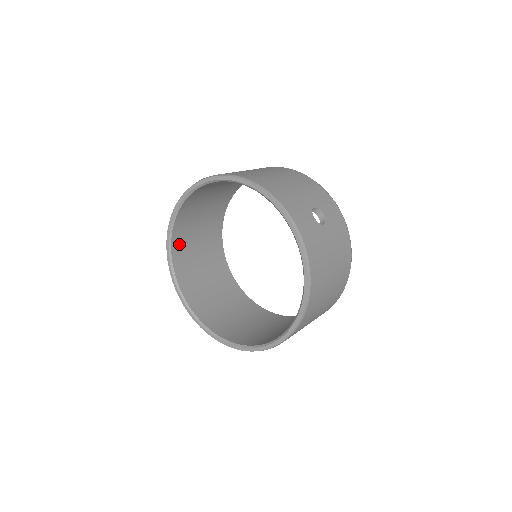
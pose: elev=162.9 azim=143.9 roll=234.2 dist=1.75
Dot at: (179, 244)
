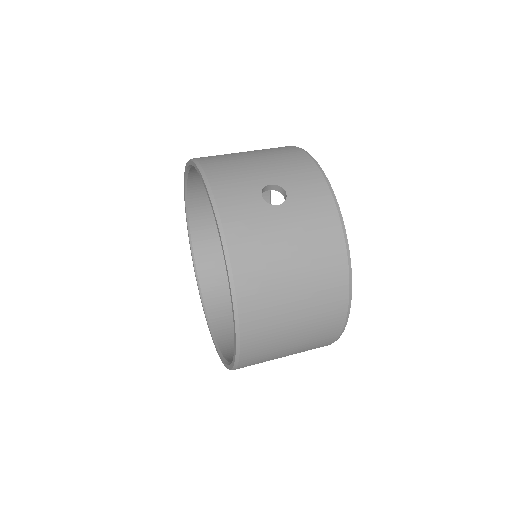
Dot at: (204, 247)
